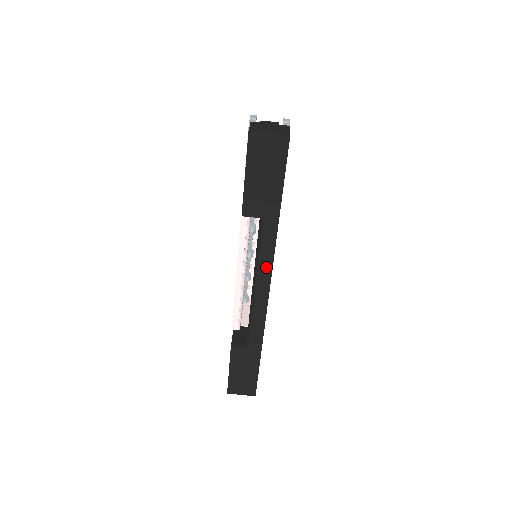
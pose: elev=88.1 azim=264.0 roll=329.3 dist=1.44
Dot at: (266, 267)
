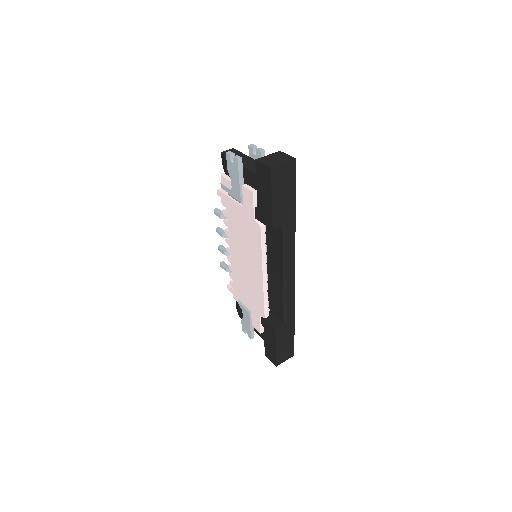
Dot at: (291, 258)
